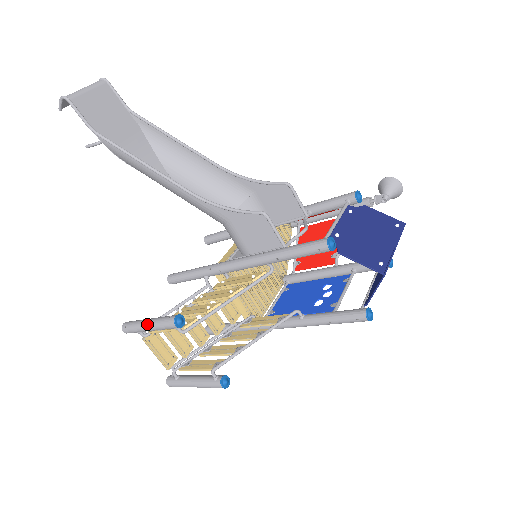
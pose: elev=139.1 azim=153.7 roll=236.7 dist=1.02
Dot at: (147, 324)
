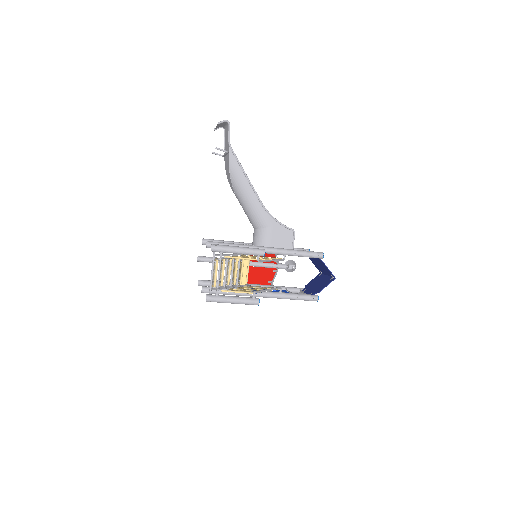
Dot at: (240, 248)
